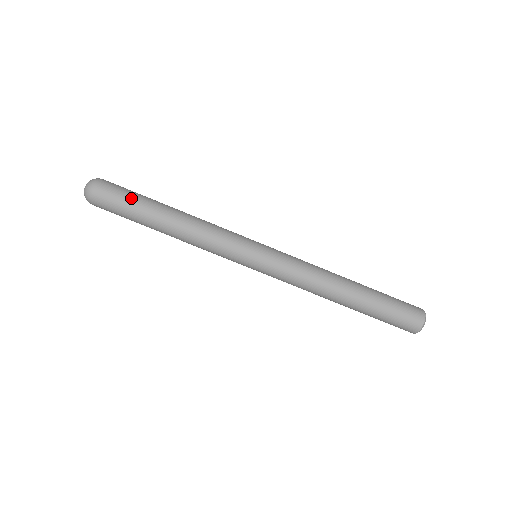
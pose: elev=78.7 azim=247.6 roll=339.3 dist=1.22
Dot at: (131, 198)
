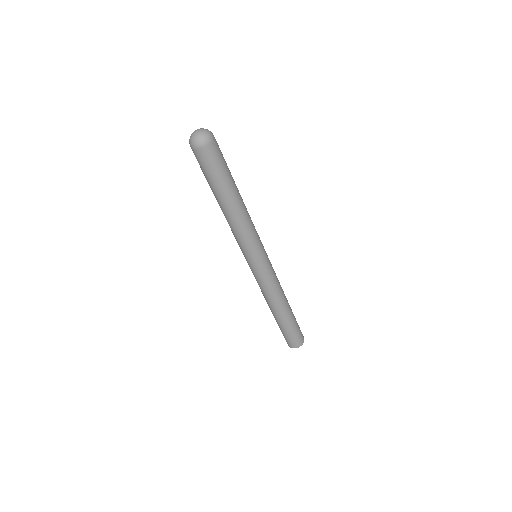
Dot at: (216, 175)
